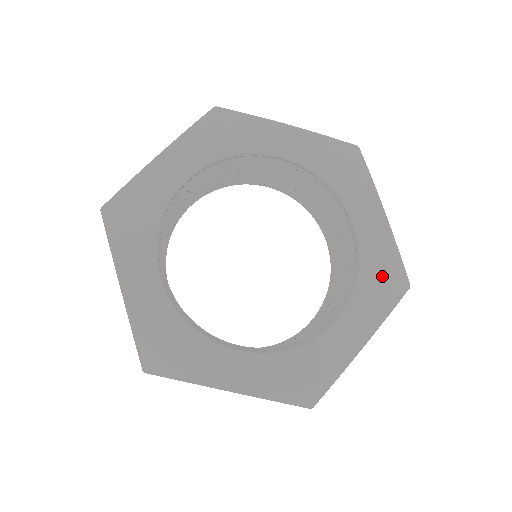
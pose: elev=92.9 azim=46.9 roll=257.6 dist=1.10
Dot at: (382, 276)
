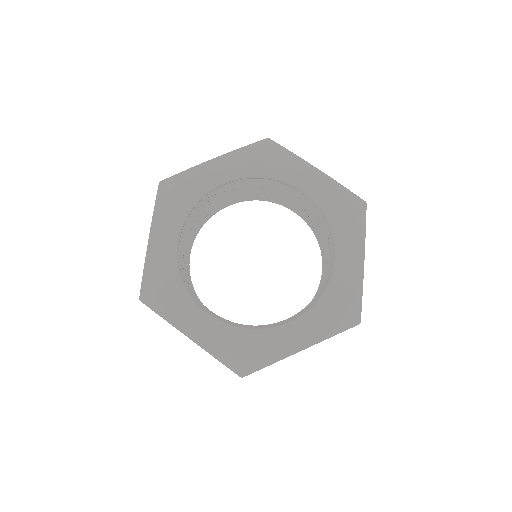
Dot at: (343, 209)
